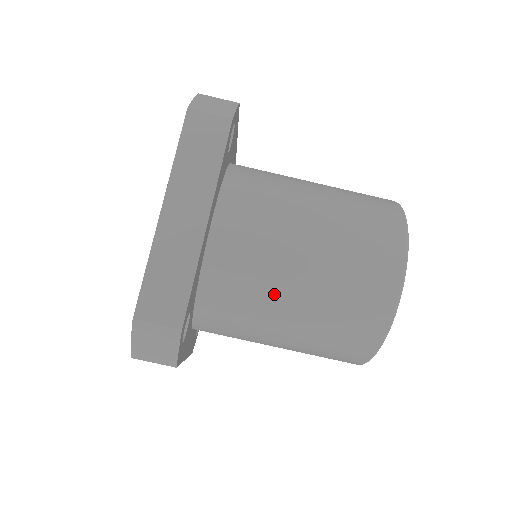
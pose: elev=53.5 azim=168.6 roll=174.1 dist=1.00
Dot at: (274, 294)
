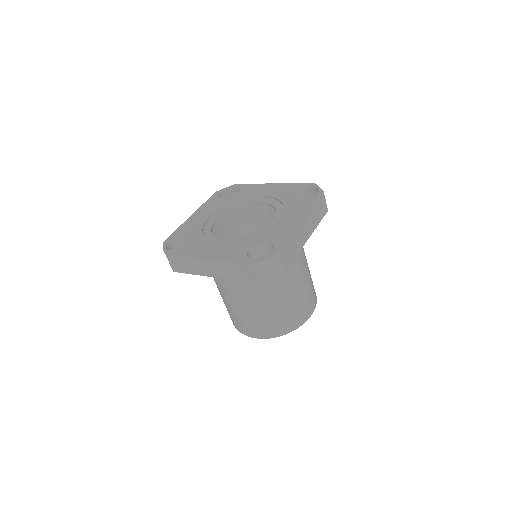
Dot at: (285, 284)
